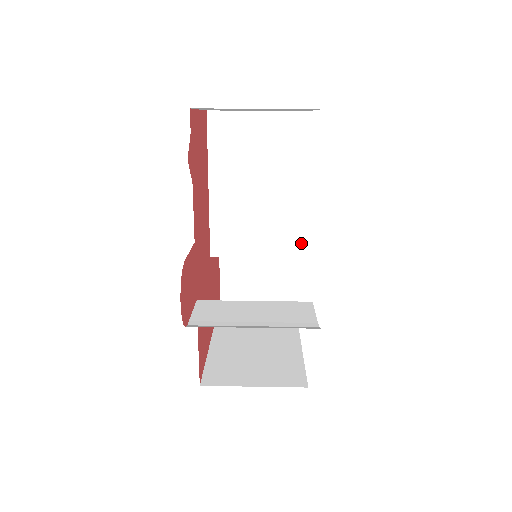
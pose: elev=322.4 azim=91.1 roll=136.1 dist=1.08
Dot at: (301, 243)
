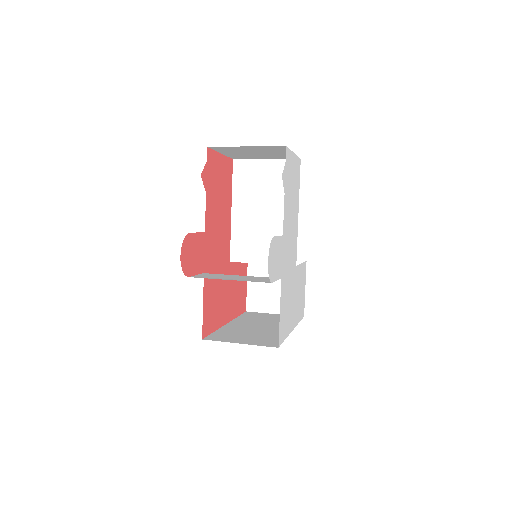
Dot at: occluded
